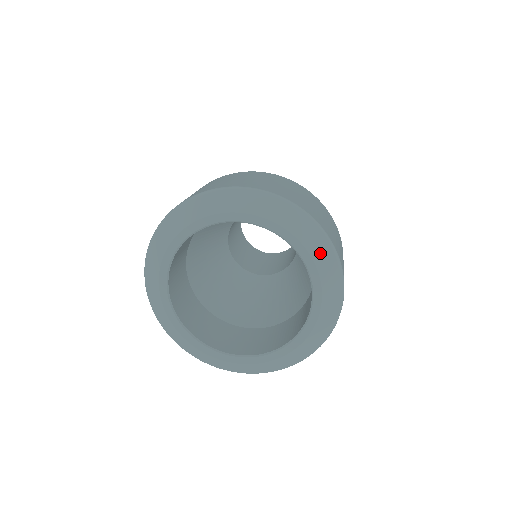
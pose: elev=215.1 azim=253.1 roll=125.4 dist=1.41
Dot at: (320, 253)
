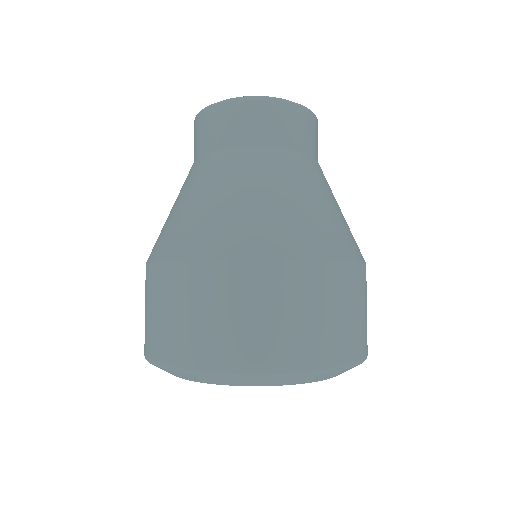
Dot at: occluded
